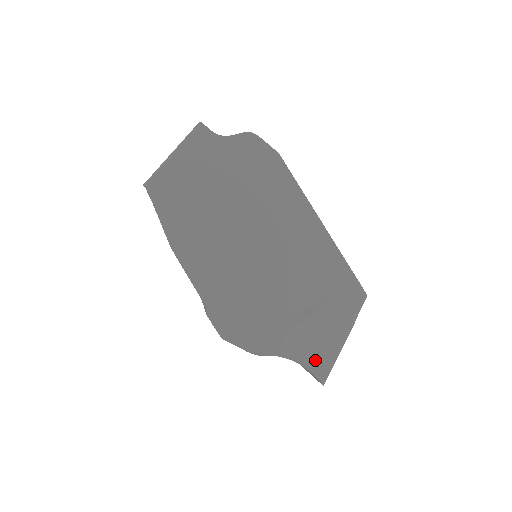
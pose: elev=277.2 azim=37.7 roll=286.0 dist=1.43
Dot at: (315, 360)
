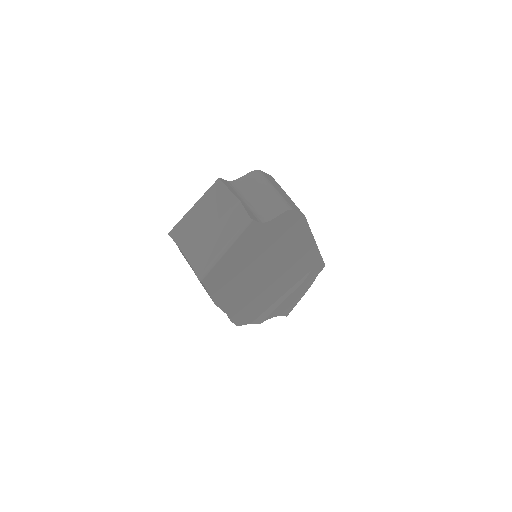
Dot at: (287, 310)
